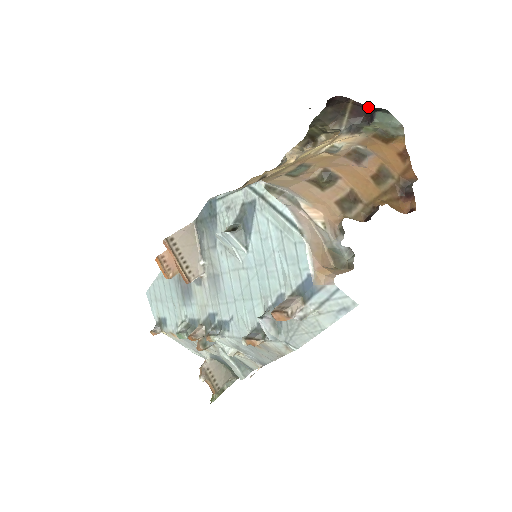
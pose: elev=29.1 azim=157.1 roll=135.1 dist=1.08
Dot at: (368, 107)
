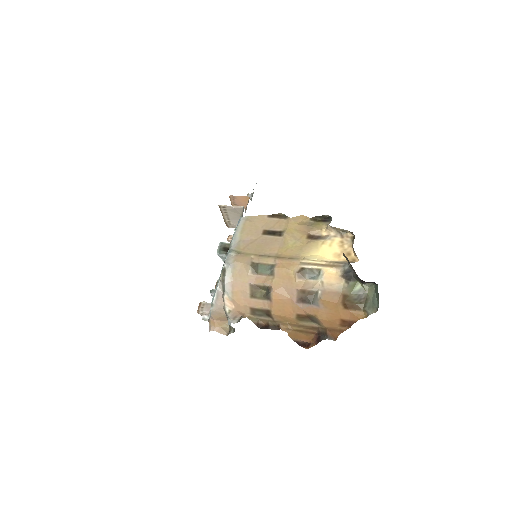
Dot at: occluded
